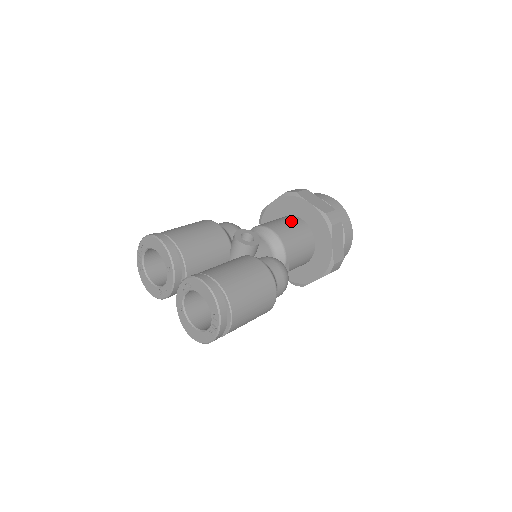
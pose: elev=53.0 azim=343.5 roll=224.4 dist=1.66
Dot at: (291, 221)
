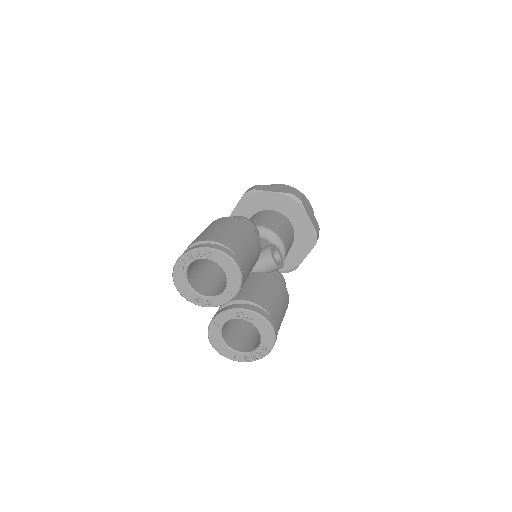
Dot at: (287, 226)
